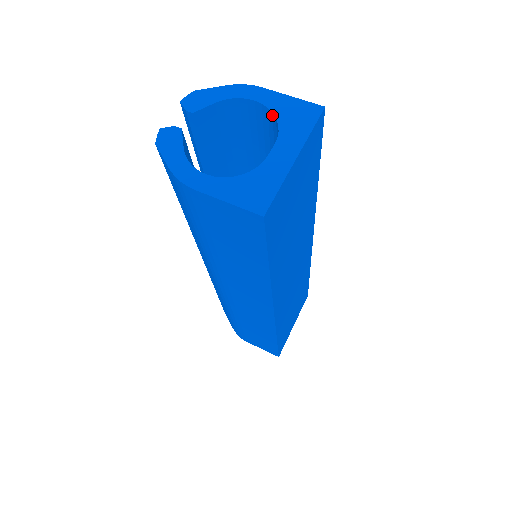
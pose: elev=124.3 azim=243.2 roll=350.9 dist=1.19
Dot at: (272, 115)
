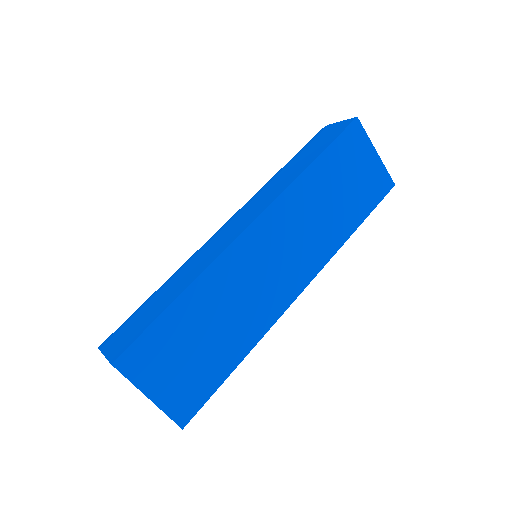
Dot at: occluded
